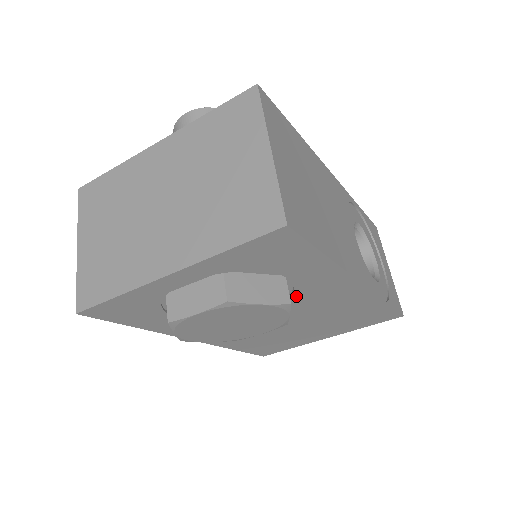
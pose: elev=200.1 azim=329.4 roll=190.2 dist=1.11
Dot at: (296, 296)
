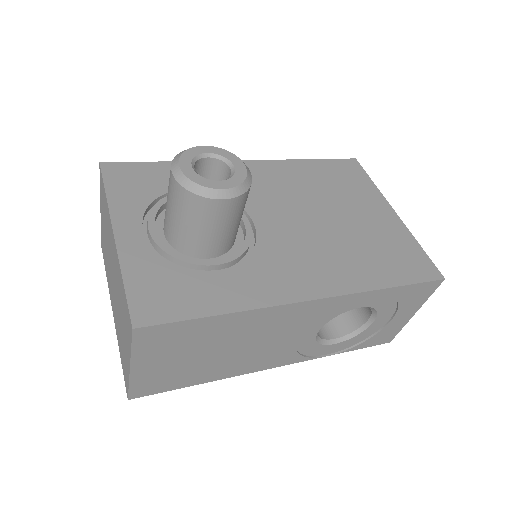
Dot at: occluded
